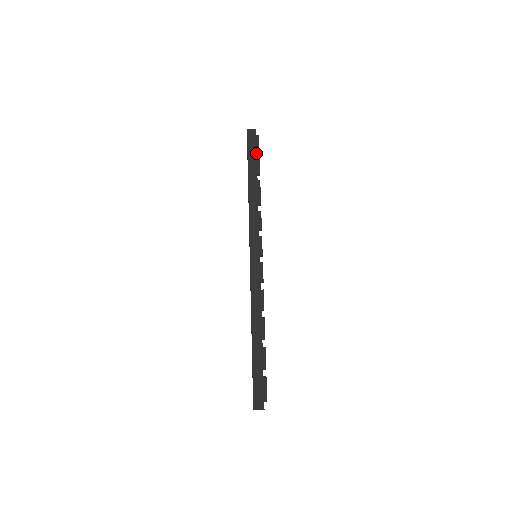
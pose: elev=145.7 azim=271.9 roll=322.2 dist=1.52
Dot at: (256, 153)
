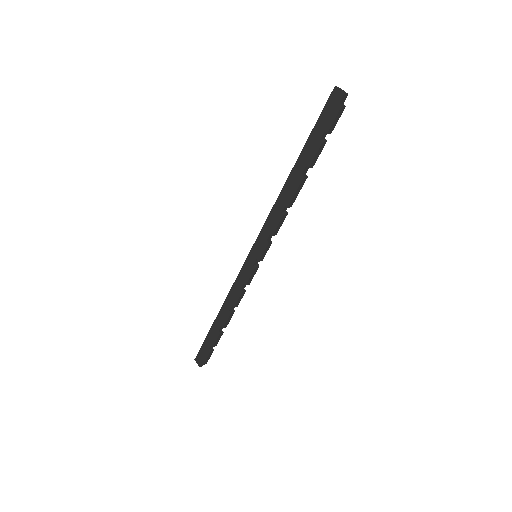
Dot at: (322, 134)
